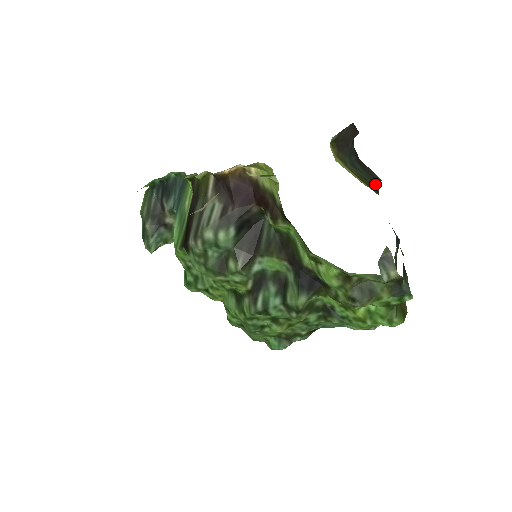
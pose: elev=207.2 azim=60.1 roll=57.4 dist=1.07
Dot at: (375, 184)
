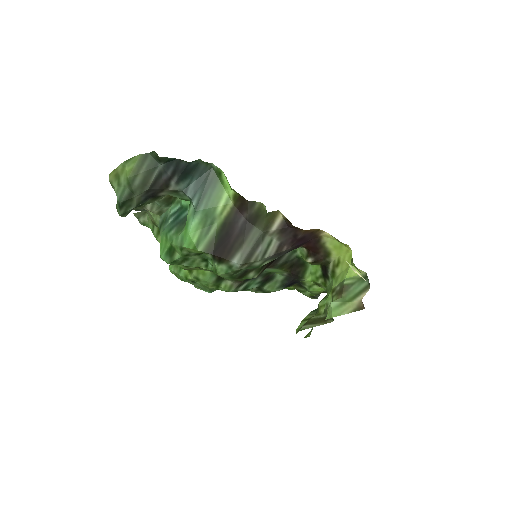
Dot at: occluded
